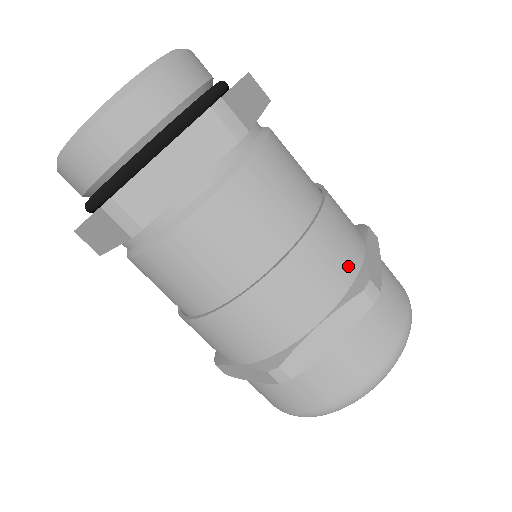
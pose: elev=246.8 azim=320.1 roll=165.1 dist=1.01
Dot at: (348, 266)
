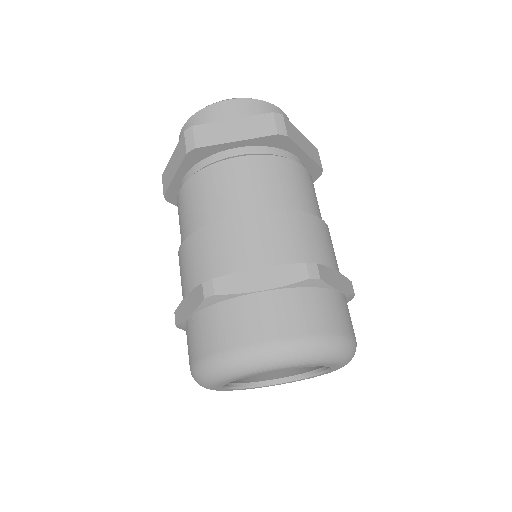
Dot at: (307, 253)
